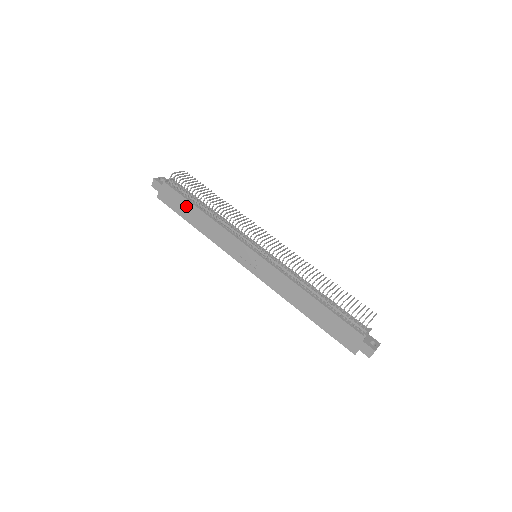
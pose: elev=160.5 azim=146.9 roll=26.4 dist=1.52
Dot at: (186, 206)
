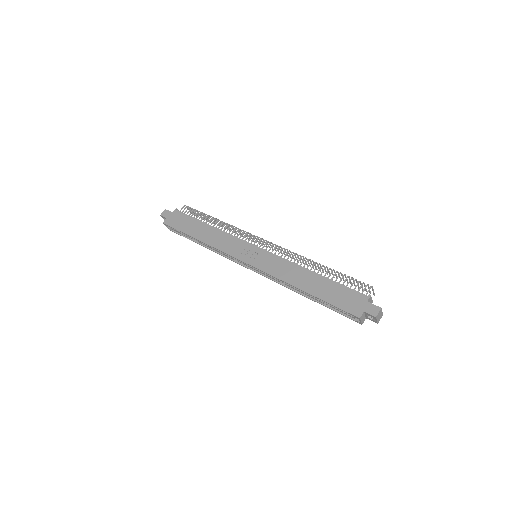
Dot at: (193, 224)
